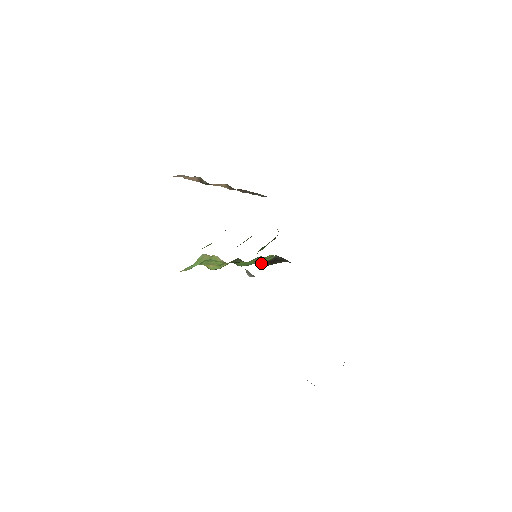
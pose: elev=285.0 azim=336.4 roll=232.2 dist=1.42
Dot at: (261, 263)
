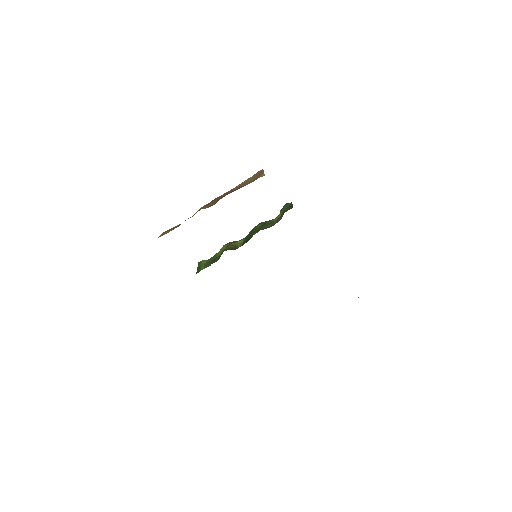
Dot at: occluded
